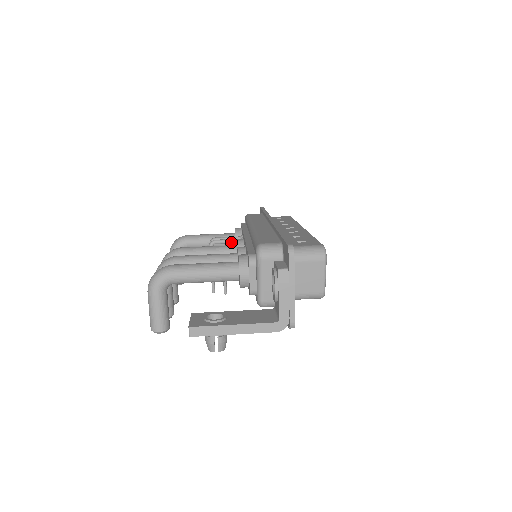
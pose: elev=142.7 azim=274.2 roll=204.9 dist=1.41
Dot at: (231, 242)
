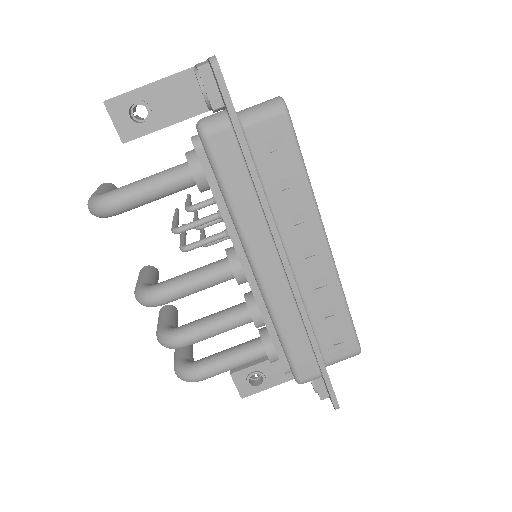
Dot at: (212, 241)
